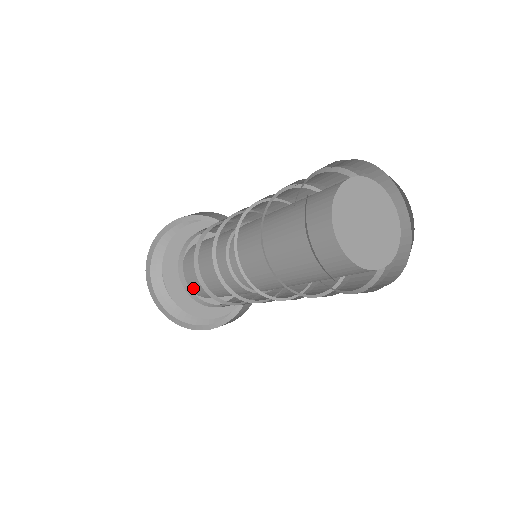
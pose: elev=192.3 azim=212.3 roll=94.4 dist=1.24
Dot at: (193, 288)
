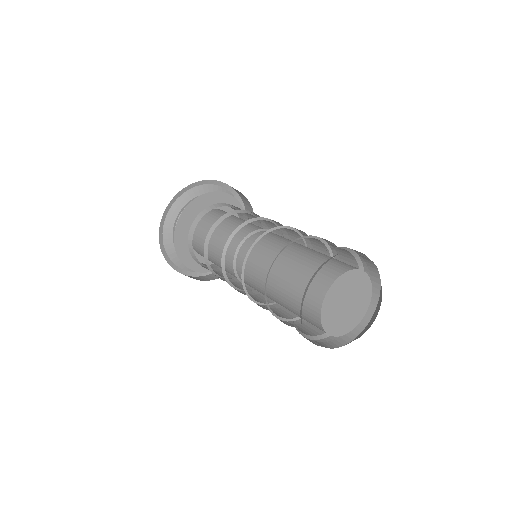
Dot at: occluded
